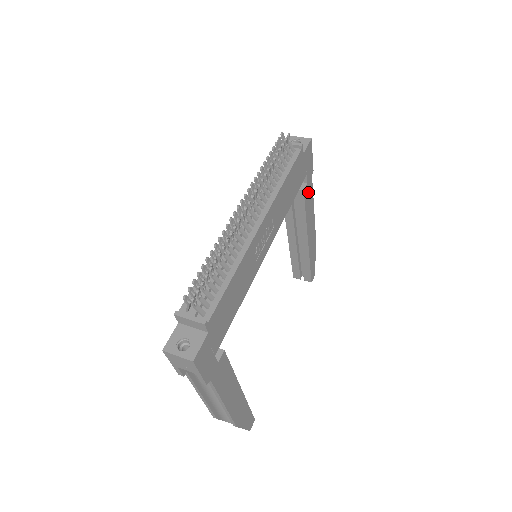
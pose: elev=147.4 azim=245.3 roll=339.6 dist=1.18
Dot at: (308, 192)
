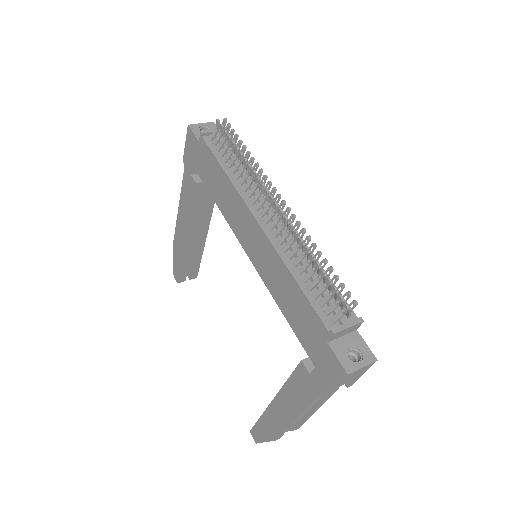
Dot at: occluded
